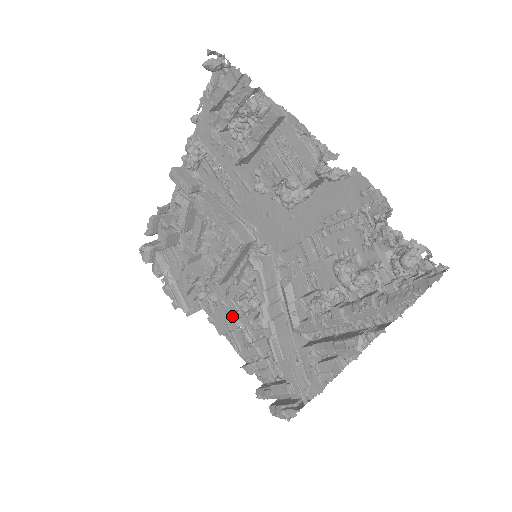
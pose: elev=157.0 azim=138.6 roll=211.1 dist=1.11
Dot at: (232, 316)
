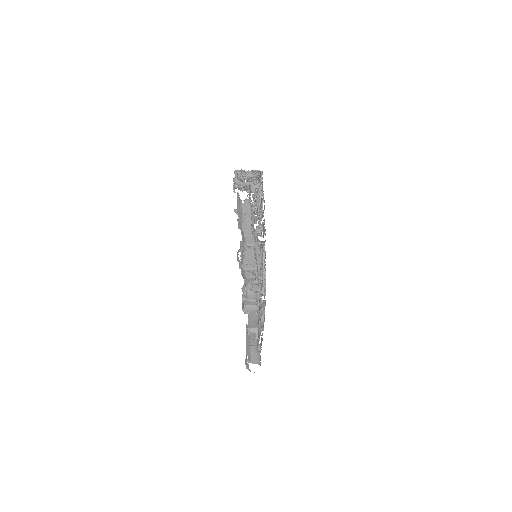
Dot at: occluded
